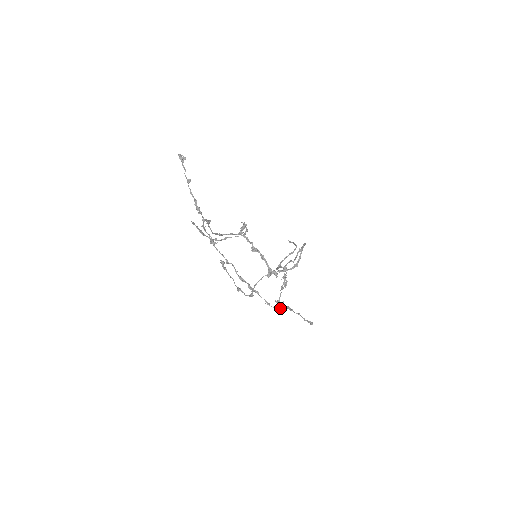
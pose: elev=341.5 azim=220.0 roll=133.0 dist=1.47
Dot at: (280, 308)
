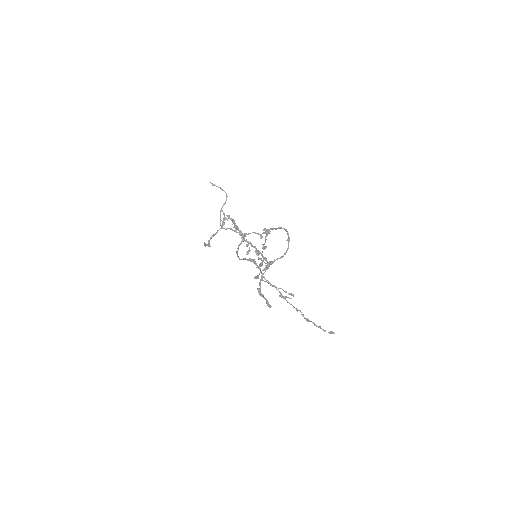
Dot at: (332, 331)
